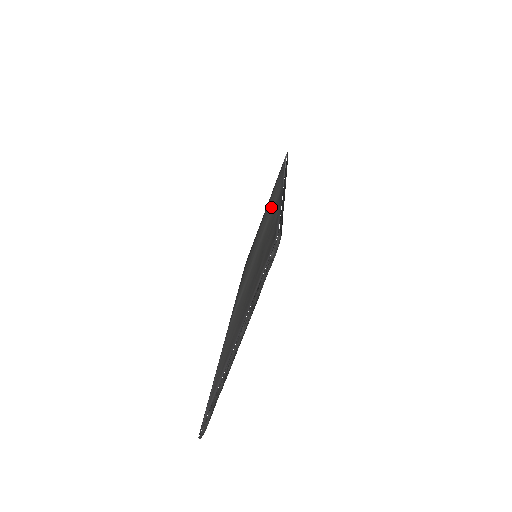
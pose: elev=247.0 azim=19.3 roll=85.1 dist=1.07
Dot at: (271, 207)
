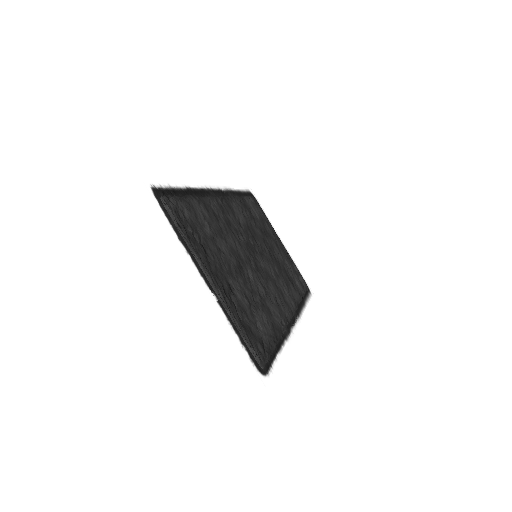
Dot at: occluded
